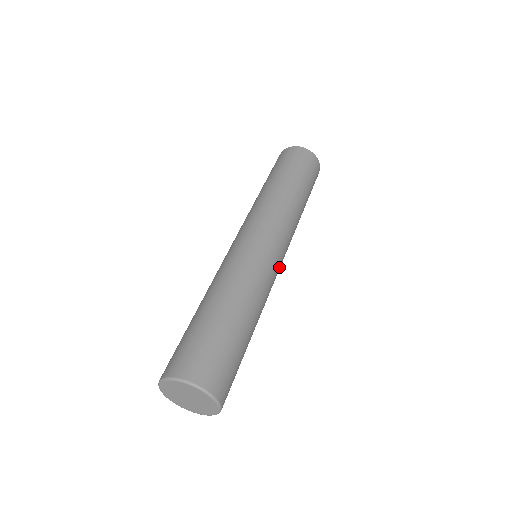
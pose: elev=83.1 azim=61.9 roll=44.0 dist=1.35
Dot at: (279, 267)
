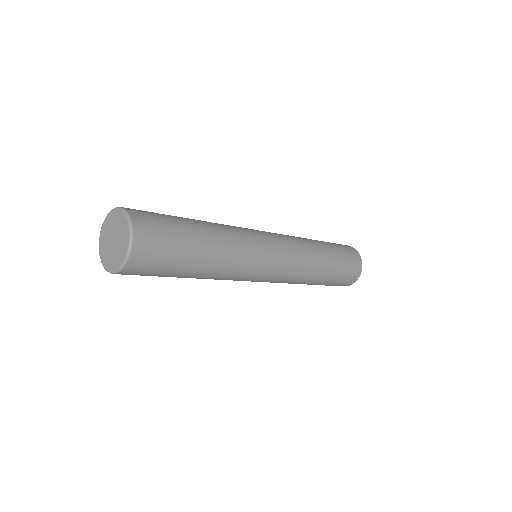
Dot at: (264, 273)
